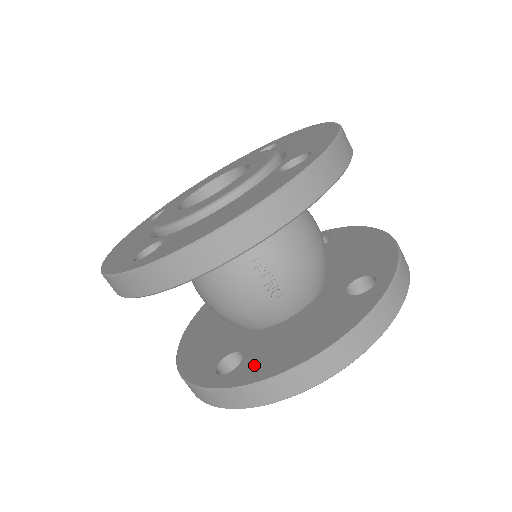
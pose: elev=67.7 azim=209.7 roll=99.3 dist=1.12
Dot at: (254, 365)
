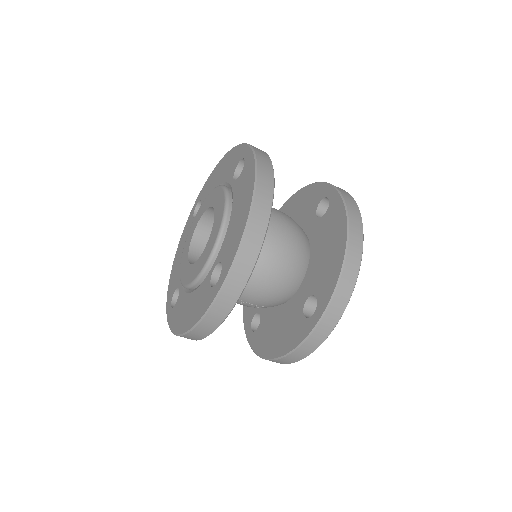
Dot at: (260, 337)
